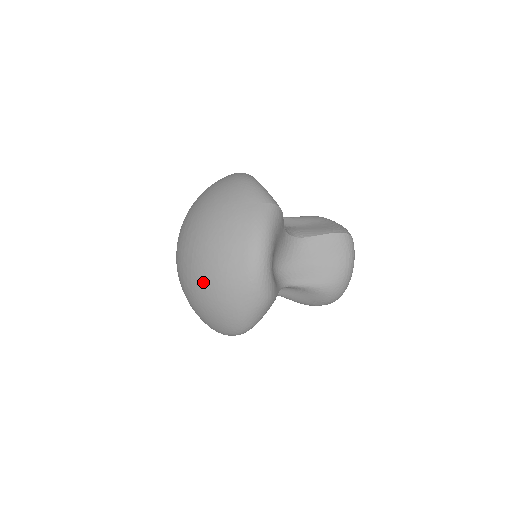
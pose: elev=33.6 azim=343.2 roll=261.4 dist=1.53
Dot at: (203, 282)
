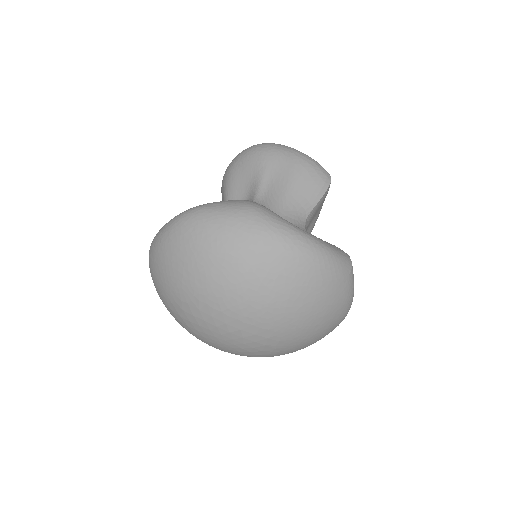
Dot at: occluded
